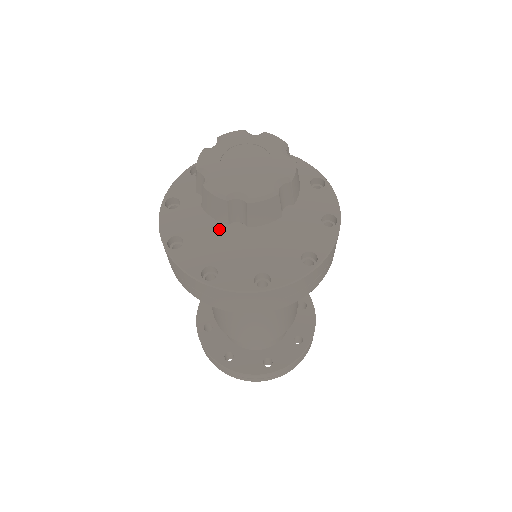
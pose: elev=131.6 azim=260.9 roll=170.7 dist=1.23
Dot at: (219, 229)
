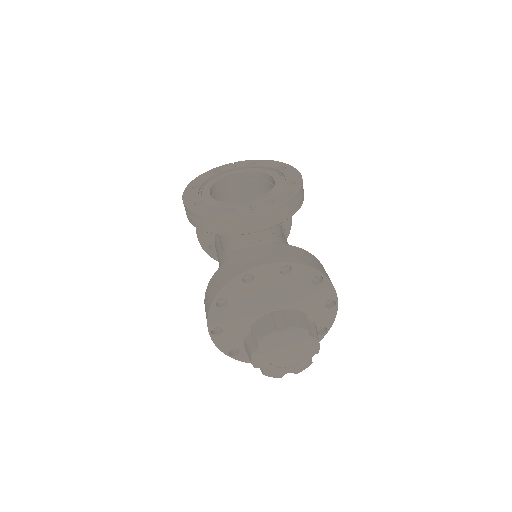
Dot at: occluded
